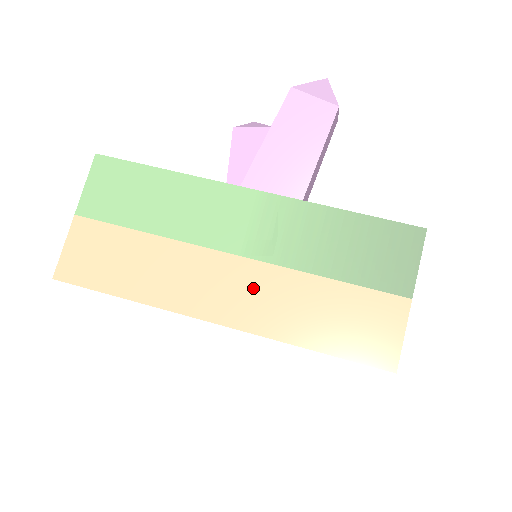
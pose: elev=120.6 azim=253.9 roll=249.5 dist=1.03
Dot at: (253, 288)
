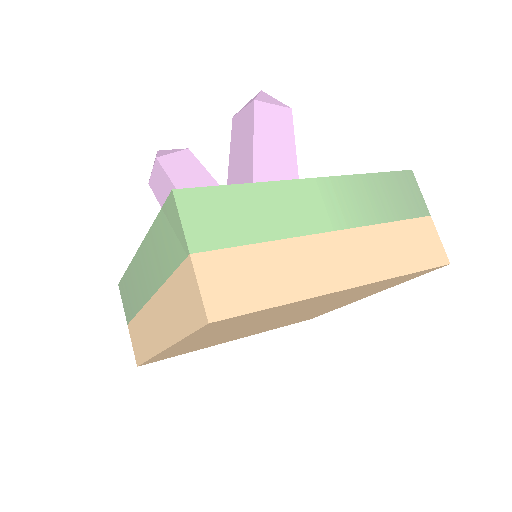
Dot at: (356, 250)
